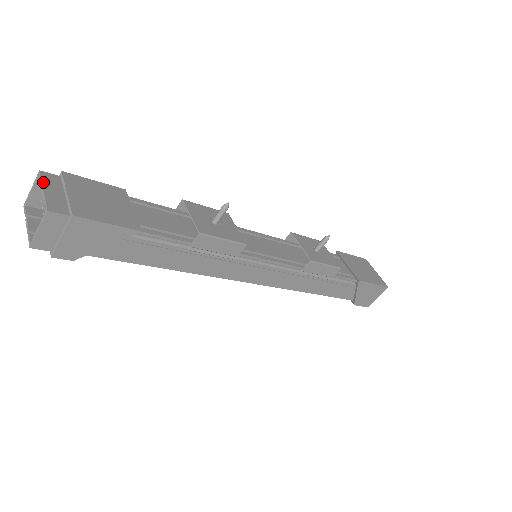
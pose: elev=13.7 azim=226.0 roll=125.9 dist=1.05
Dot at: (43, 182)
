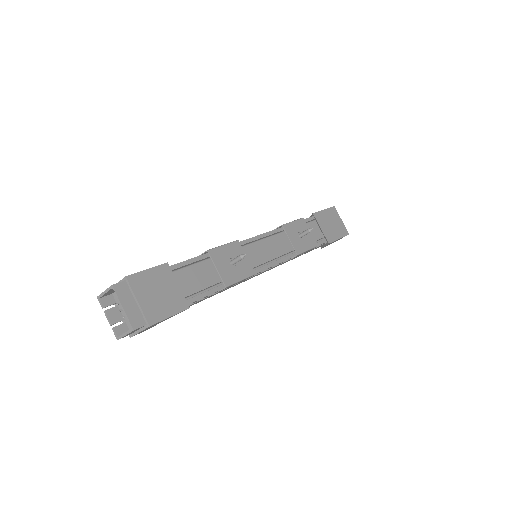
Dot at: (119, 298)
